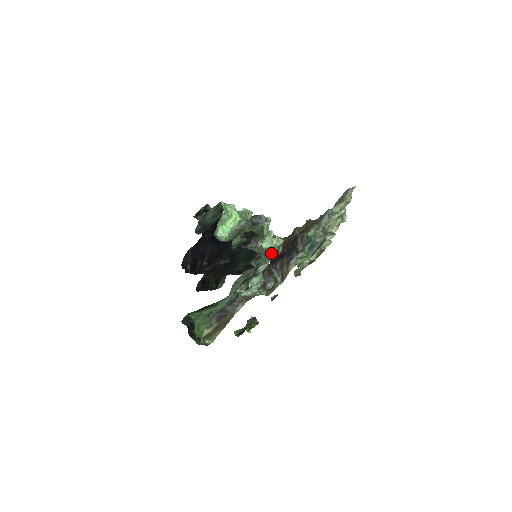
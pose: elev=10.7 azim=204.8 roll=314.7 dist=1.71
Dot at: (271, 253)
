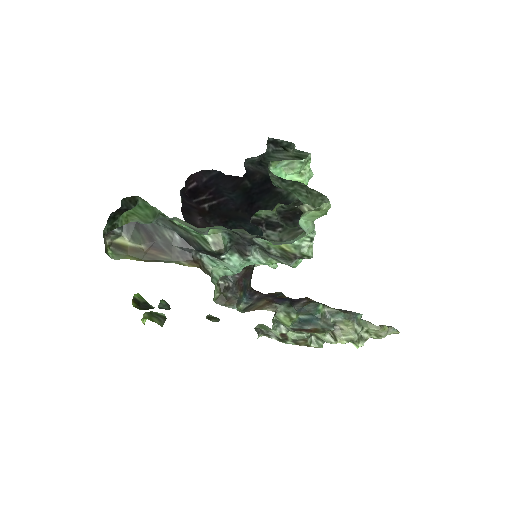
Dot at: (288, 249)
